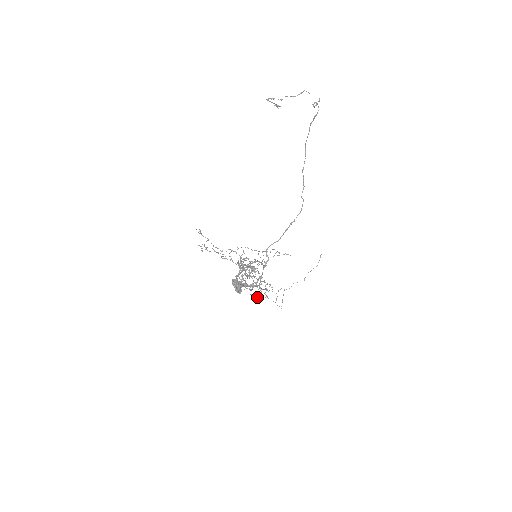
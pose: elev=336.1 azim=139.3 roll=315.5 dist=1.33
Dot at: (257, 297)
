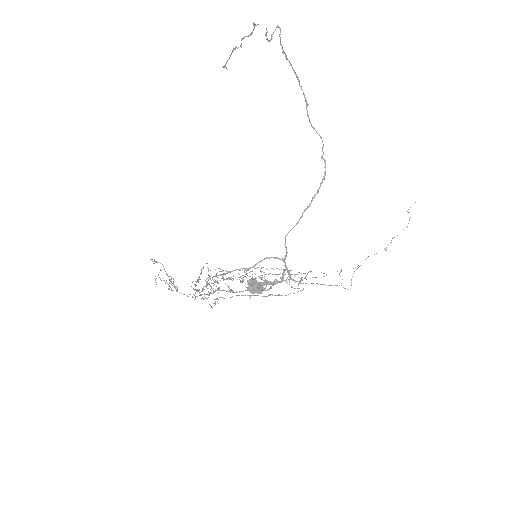
Dot at: (281, 295)
